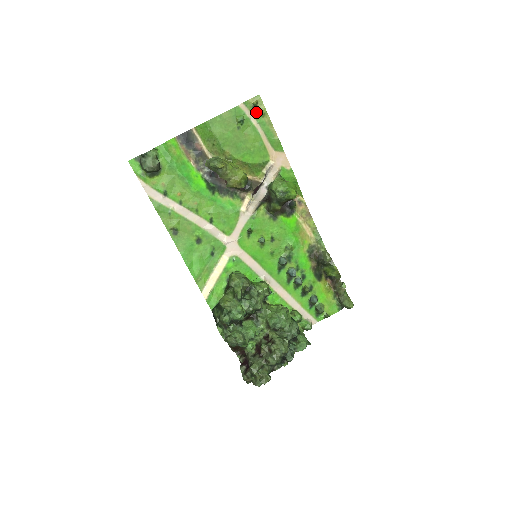
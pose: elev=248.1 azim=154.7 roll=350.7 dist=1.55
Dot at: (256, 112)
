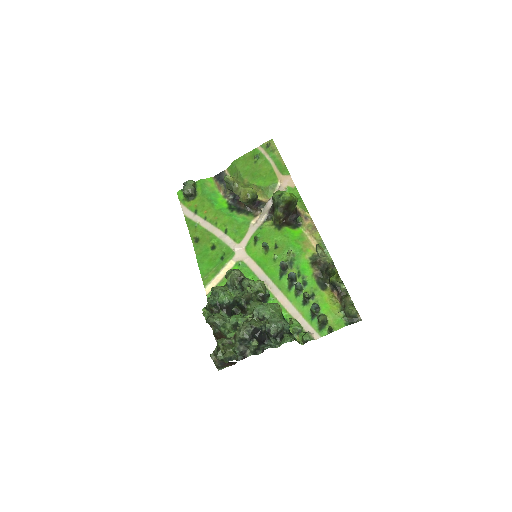
Dot at: (269, 150)
